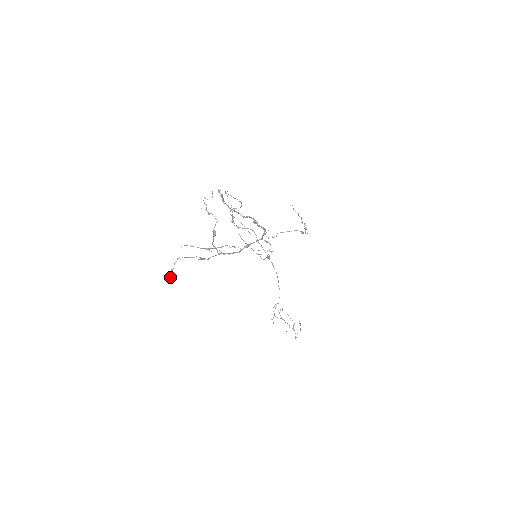
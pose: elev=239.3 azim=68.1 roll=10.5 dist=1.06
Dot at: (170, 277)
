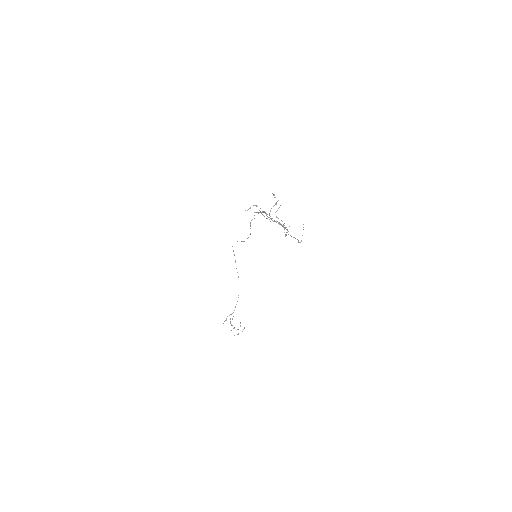
Dot at: occluded
